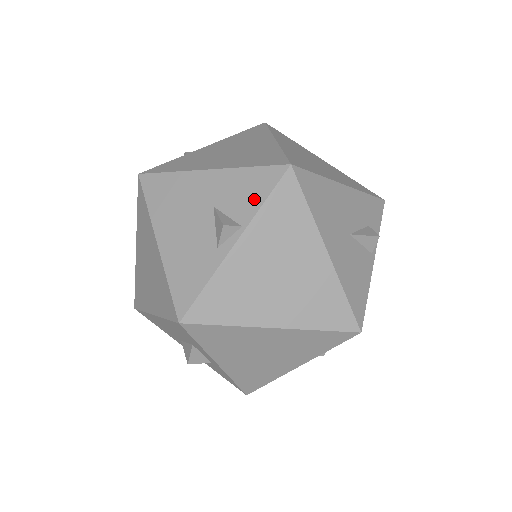
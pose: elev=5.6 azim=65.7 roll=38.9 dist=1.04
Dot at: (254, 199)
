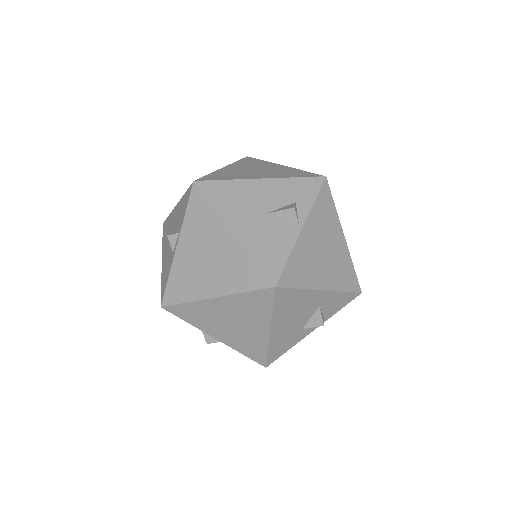
Dot at: (183, 213)
